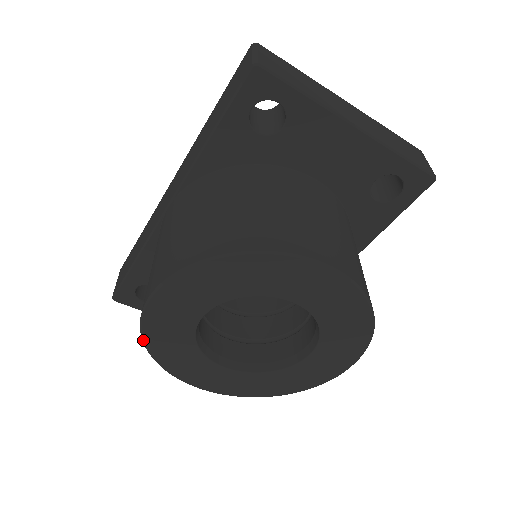
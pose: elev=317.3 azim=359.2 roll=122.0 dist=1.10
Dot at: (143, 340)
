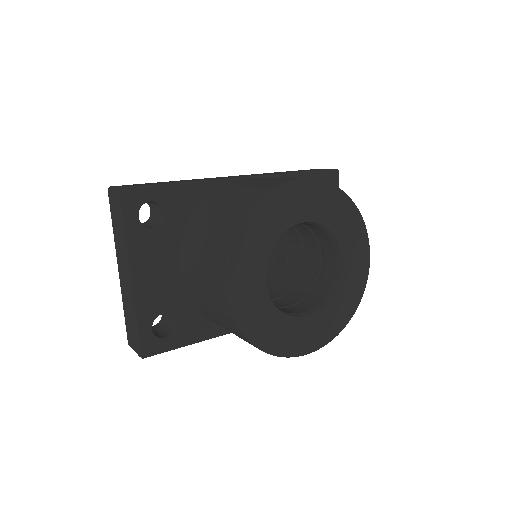
Dot at: (261, 199)
